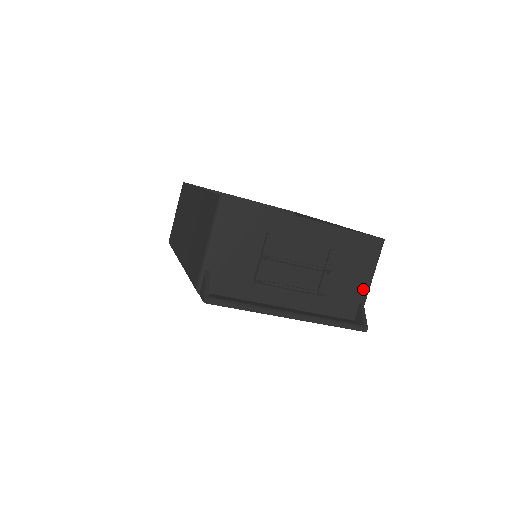
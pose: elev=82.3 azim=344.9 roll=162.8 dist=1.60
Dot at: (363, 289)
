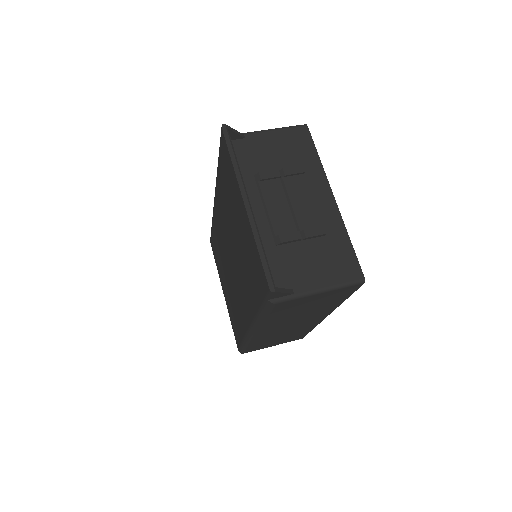
Dot at: (306, 285)
